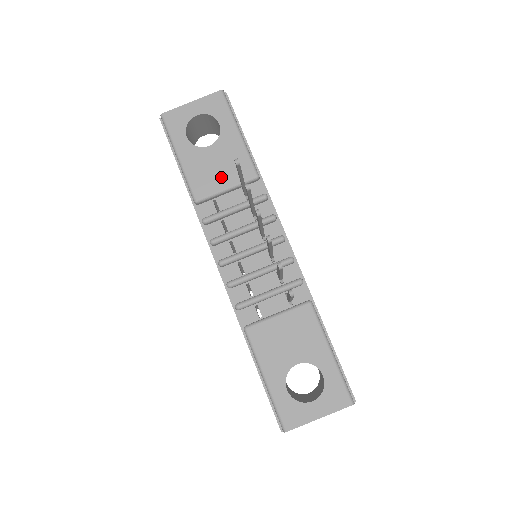
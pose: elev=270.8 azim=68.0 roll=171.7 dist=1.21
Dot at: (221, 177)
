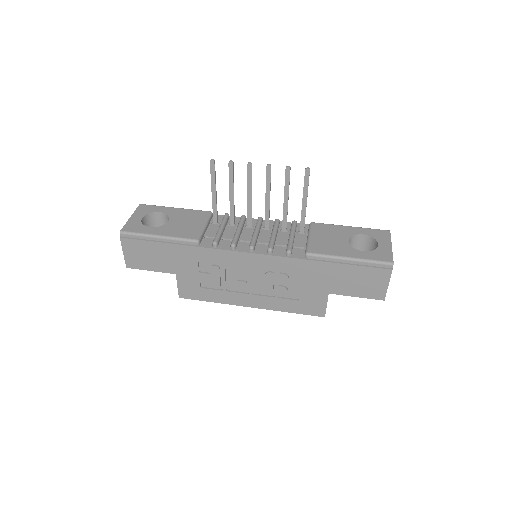
Dot at: (194, 224)
